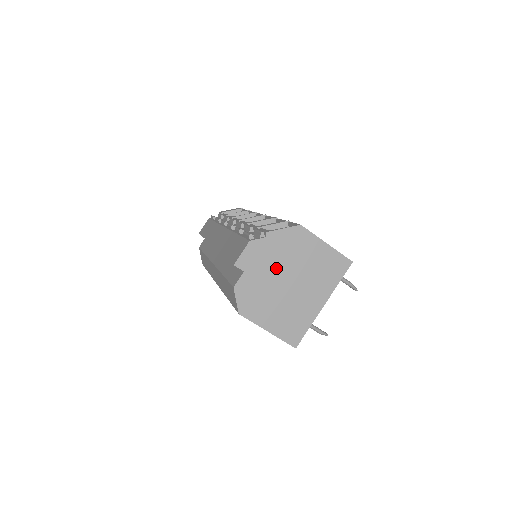
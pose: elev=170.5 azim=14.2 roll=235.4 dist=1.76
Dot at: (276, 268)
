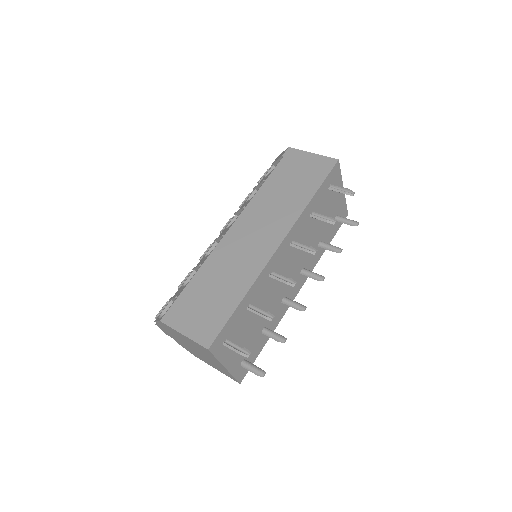
Dot at: (181, 340)
